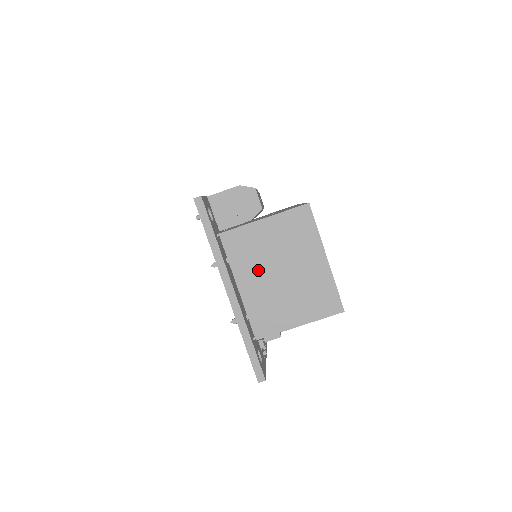
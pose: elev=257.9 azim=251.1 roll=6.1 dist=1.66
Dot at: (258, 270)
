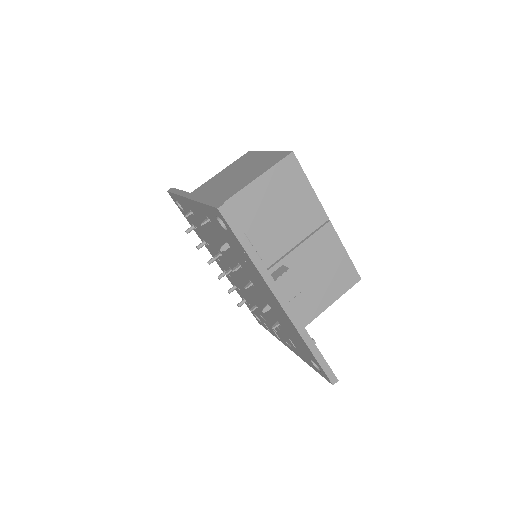
Dot at: (216, 186)
